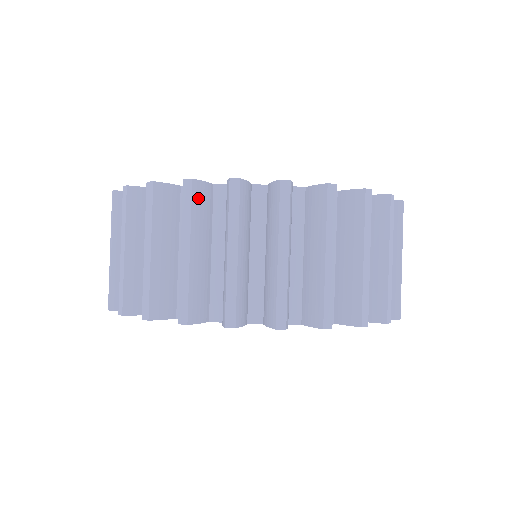
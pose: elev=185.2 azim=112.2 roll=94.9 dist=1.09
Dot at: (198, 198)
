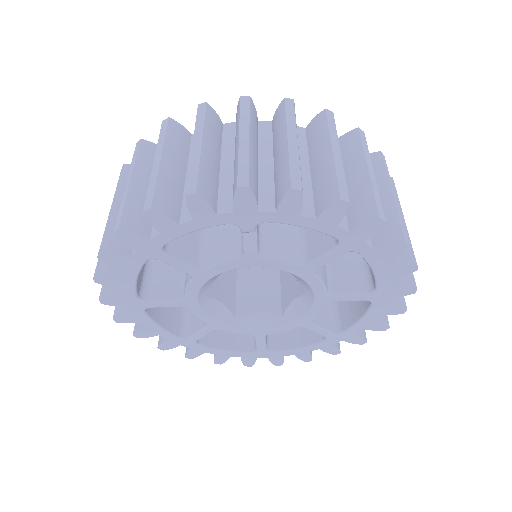
Dot at: (145, 151)
